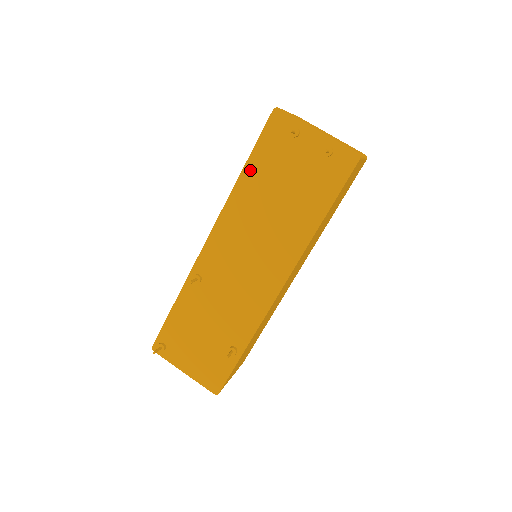
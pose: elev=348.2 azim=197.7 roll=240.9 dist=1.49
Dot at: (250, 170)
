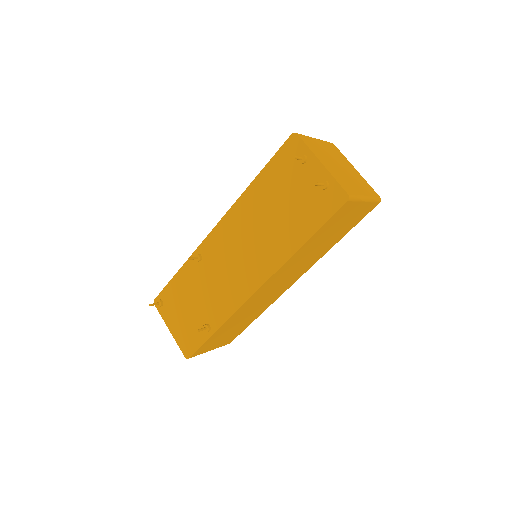
Dot at: (260, 180)
